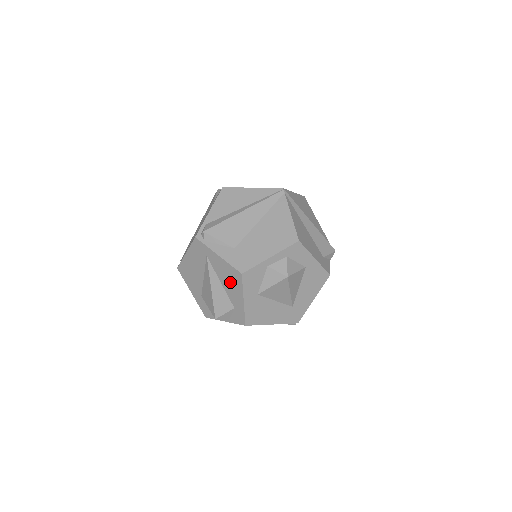
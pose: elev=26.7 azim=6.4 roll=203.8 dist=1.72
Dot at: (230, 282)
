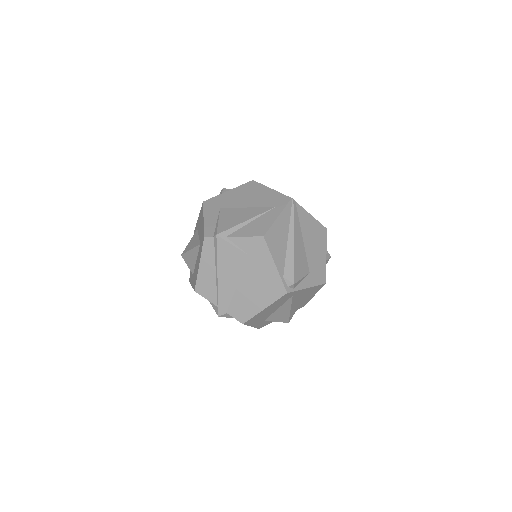
Dot at: (308, 294)
